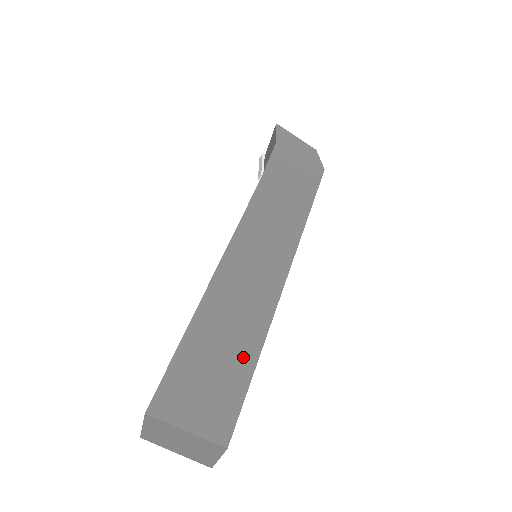
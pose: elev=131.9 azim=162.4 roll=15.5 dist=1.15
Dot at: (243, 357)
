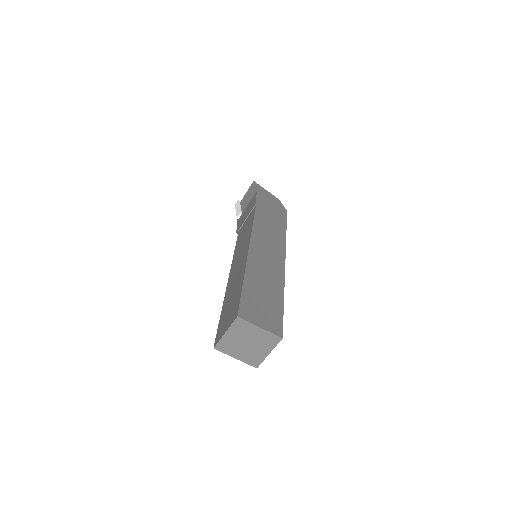
Dot at: (276, 298)
